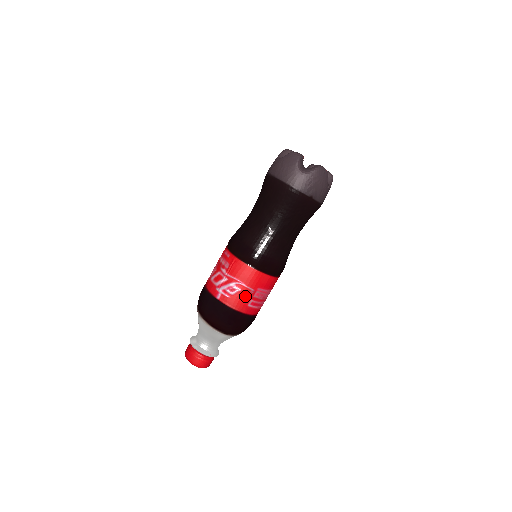
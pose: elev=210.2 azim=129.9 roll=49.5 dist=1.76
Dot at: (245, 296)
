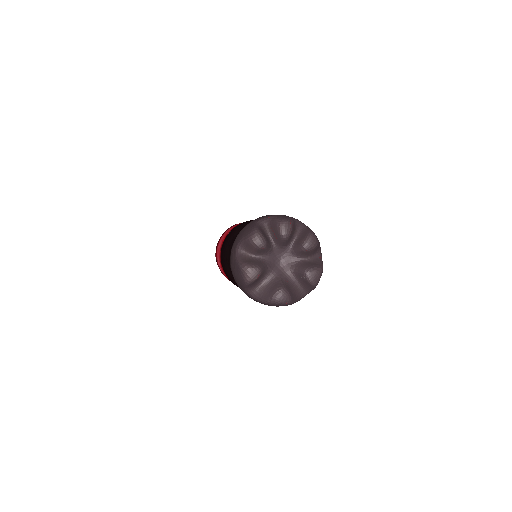
Dot at: occluded
